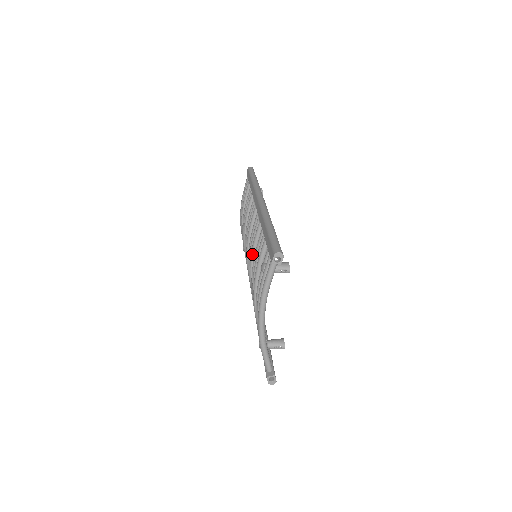
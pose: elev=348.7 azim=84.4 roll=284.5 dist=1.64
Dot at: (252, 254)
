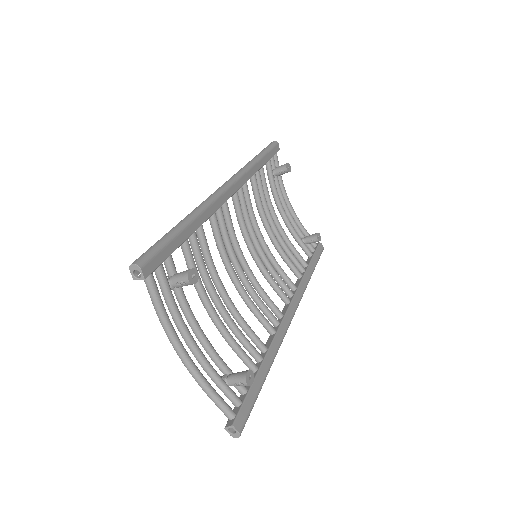
Dot at: occluded
